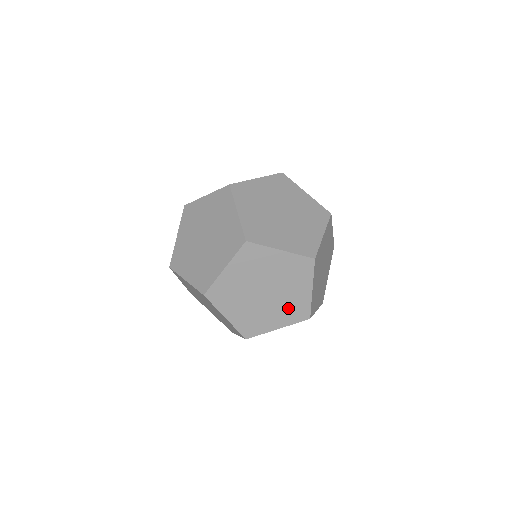
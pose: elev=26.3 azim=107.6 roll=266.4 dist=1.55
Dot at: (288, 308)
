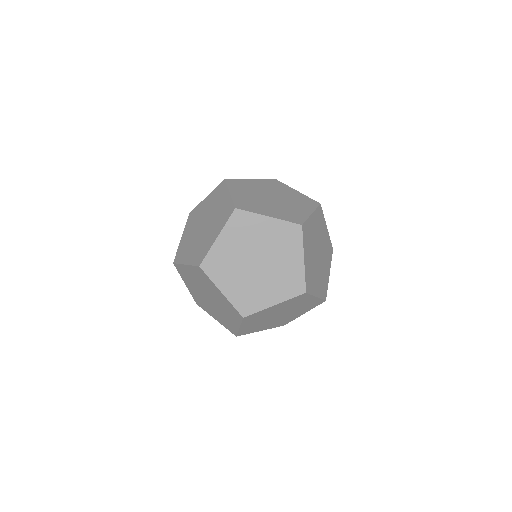
Dot at: (219, 218)
